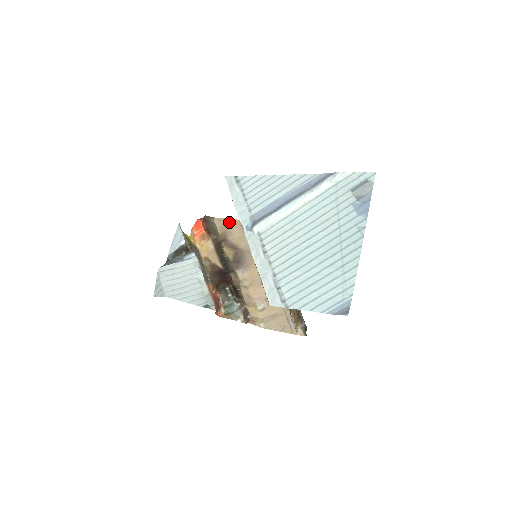
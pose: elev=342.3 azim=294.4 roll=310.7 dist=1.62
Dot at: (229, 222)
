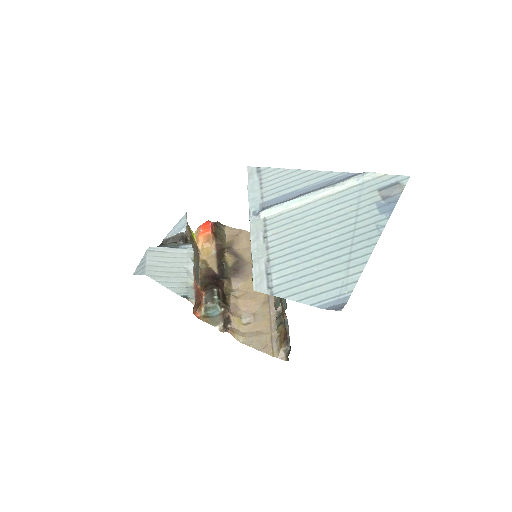
Dot at: (240, 232)
